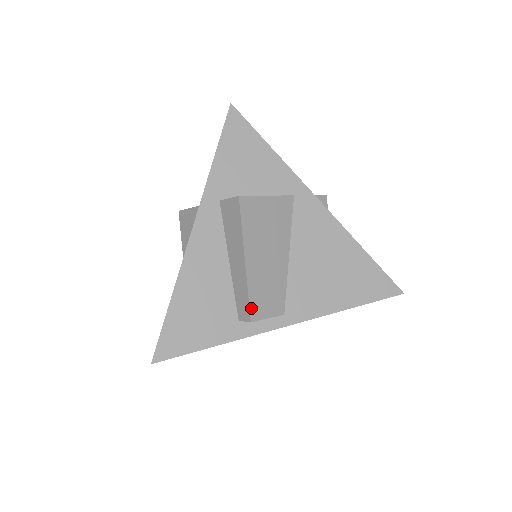
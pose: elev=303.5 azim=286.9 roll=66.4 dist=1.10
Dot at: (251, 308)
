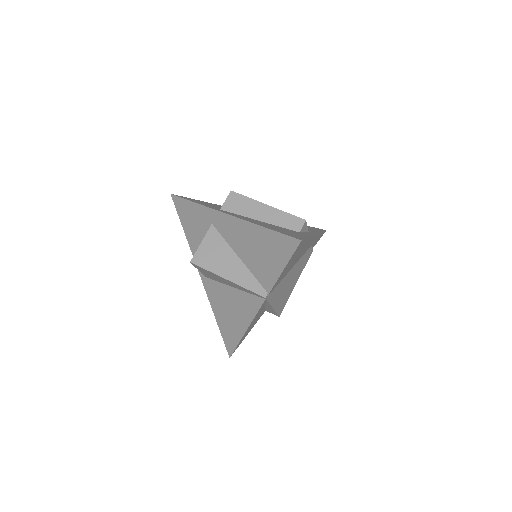
Dot at: (297, 217)
